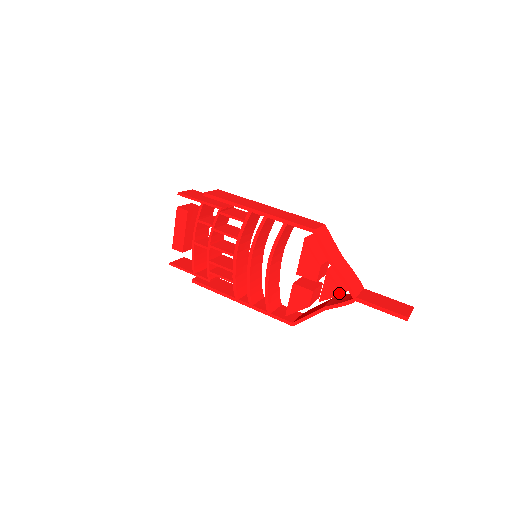
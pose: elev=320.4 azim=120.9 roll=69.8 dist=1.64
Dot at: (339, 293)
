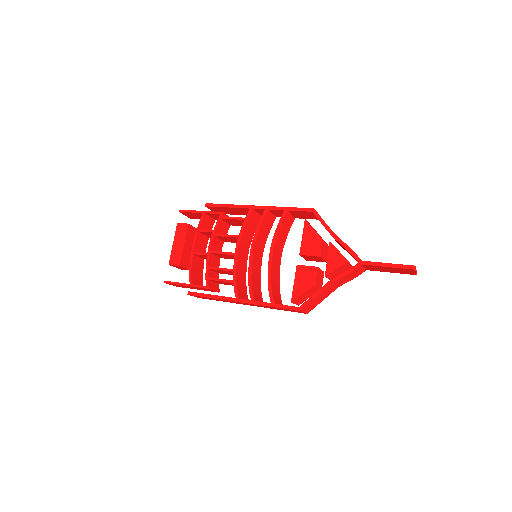
Dot at: (344, 261)
